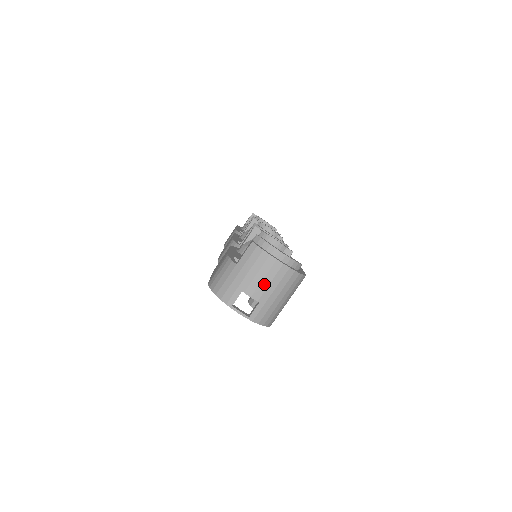
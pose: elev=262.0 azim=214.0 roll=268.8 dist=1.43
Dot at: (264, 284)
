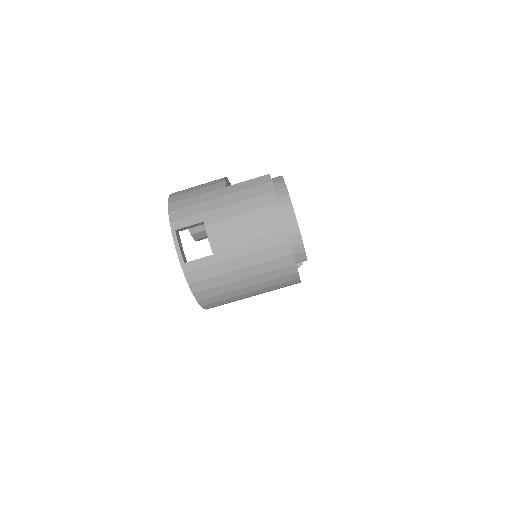
Dot at: (239, 235)
